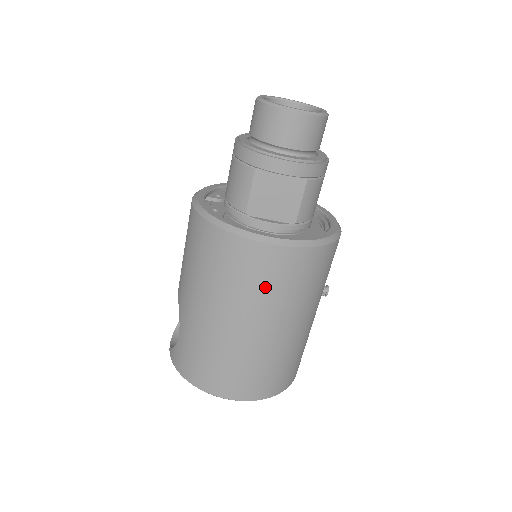
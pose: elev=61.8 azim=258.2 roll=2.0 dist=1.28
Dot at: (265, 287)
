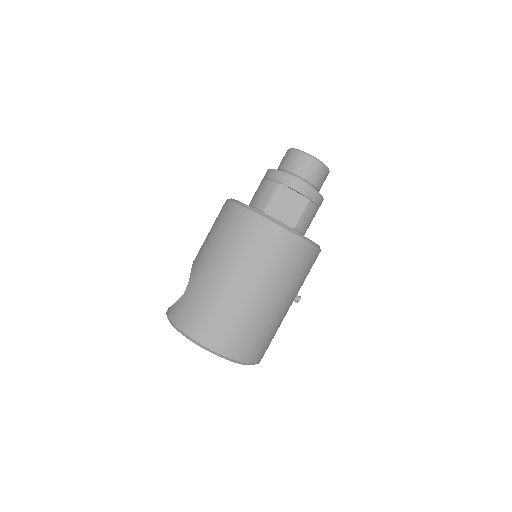
Dot at: (266, 257)
